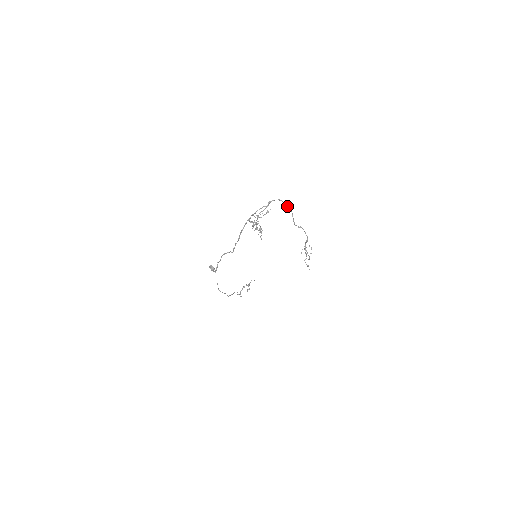
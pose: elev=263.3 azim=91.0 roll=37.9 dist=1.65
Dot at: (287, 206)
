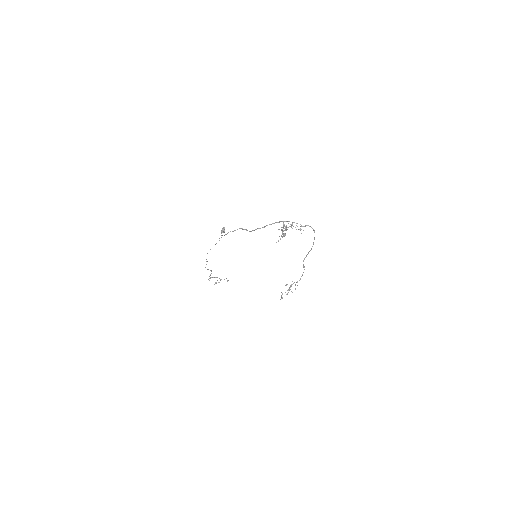
Dot at: occluded
